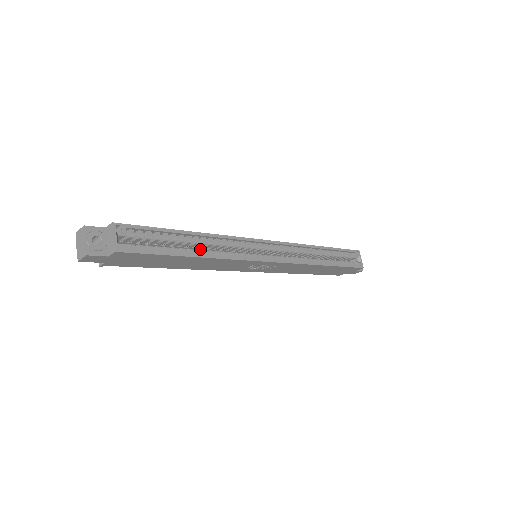
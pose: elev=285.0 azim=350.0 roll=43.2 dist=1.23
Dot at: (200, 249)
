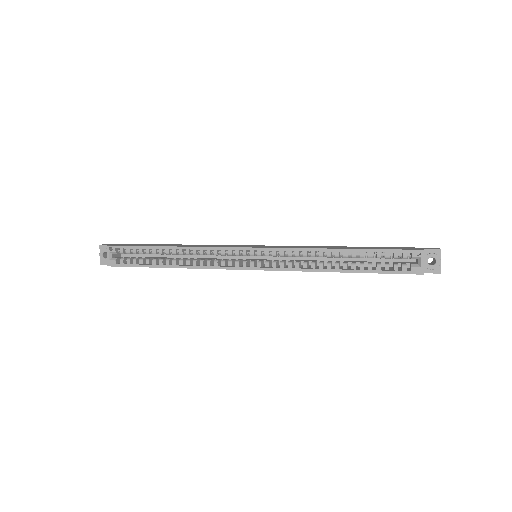
Dot at: occluded
